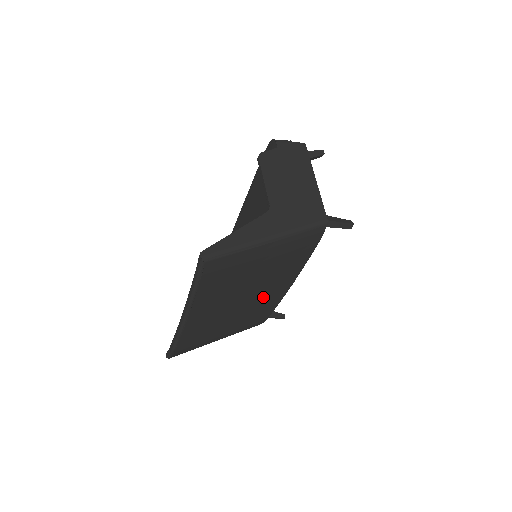
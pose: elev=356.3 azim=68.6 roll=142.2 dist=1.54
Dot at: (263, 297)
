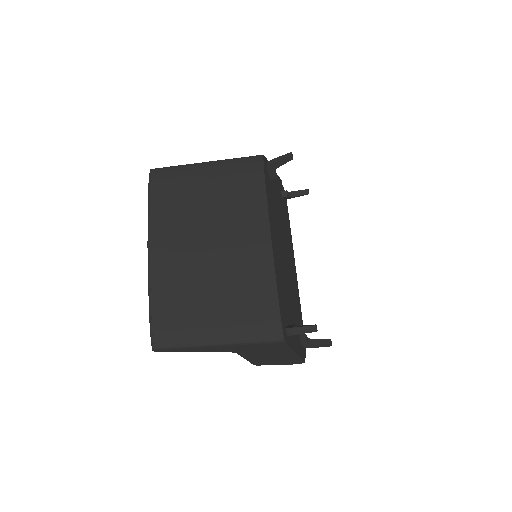
Dot at: (237, 242)
